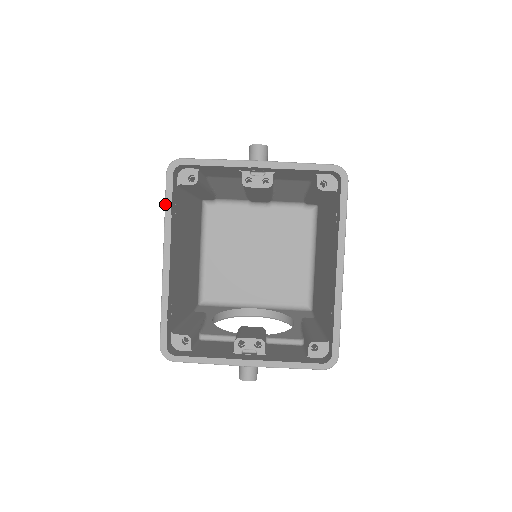
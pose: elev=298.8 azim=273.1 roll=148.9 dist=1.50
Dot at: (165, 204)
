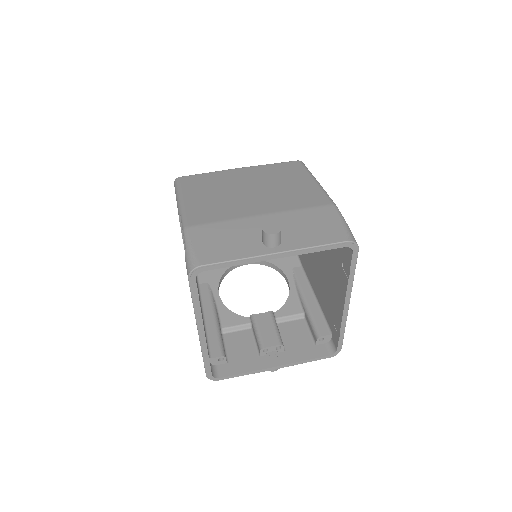
Dot at: (192, 300)
